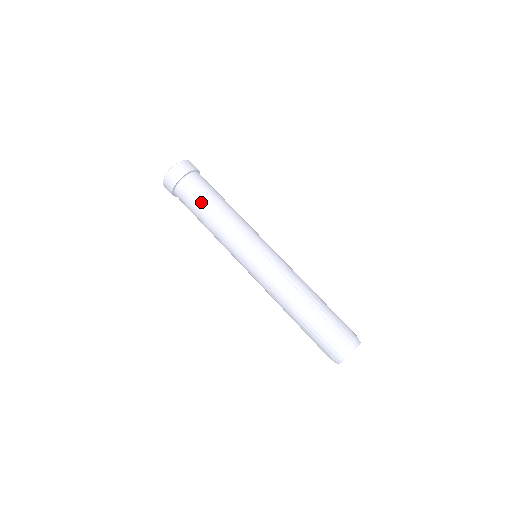
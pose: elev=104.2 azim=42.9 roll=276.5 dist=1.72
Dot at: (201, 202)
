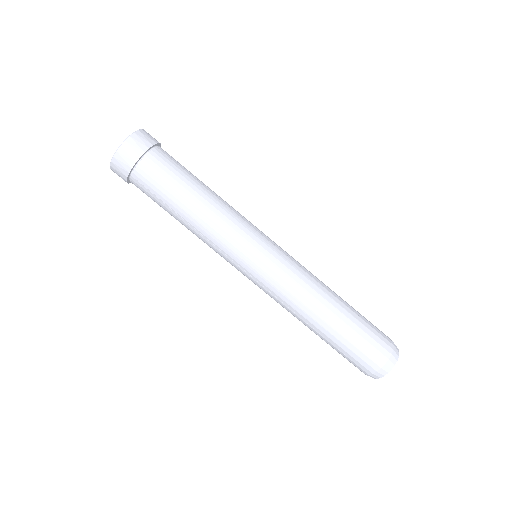
Dot at: (166, 202)
